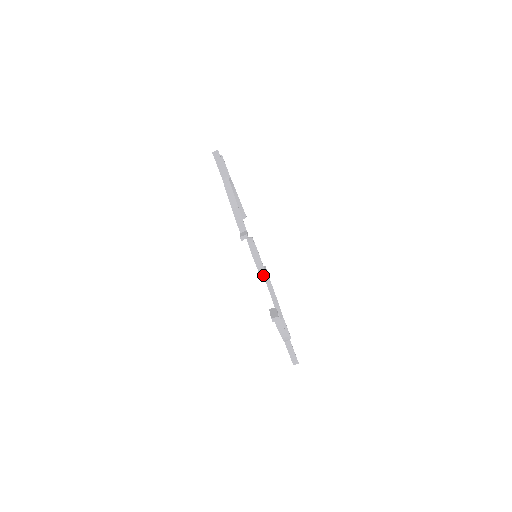
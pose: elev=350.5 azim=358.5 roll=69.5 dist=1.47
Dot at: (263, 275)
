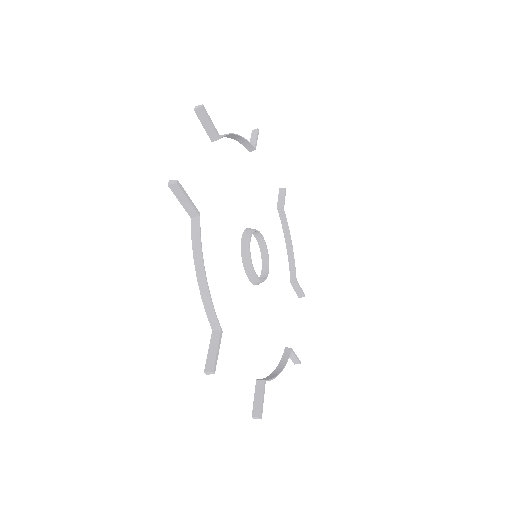
Dot at: occluded
